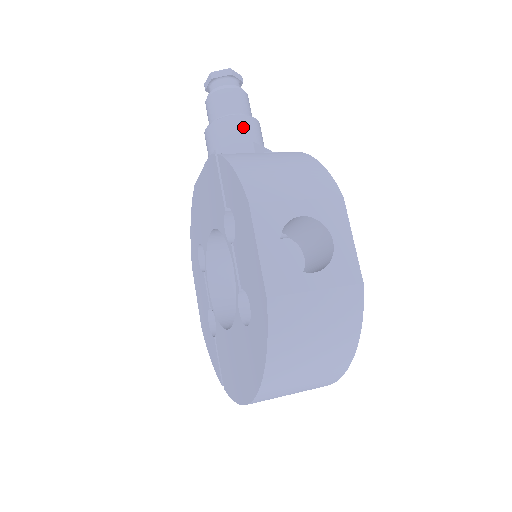
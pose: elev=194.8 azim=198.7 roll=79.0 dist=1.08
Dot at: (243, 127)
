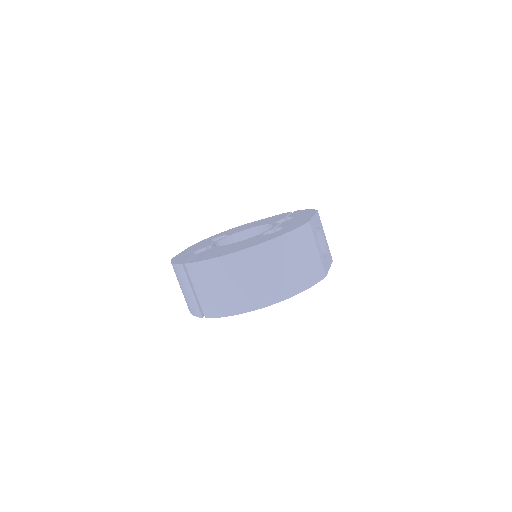
Dot at: occluded
